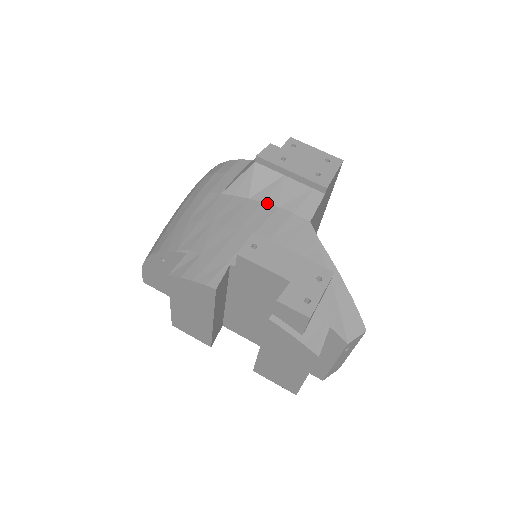
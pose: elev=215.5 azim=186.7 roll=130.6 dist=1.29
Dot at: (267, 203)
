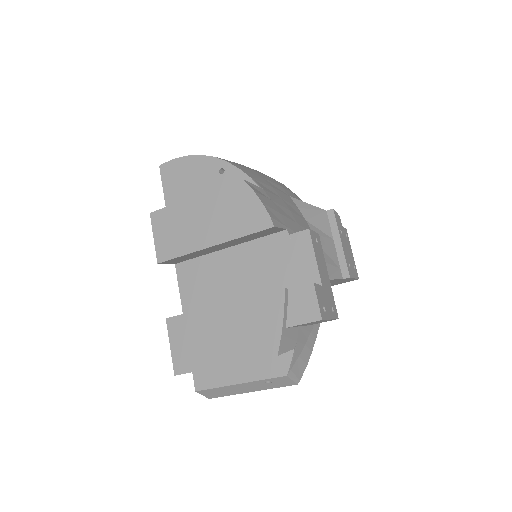
Dot at: occluded
